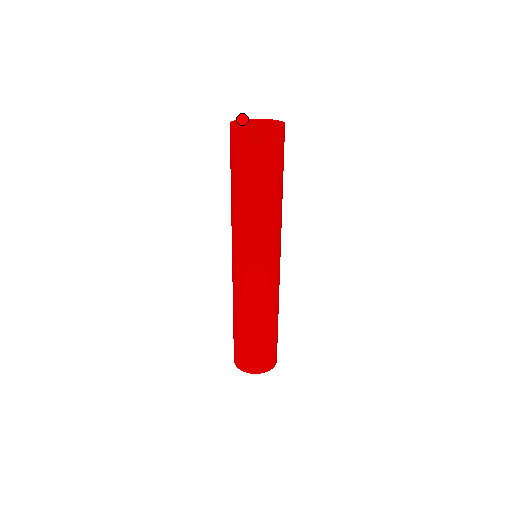
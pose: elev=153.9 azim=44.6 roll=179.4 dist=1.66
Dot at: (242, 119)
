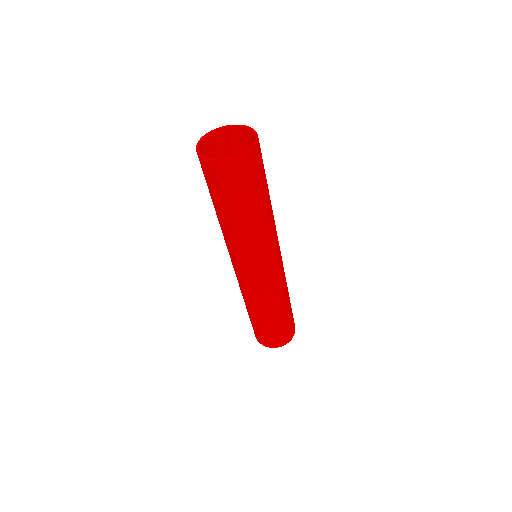
Dot at: (228, 125)
